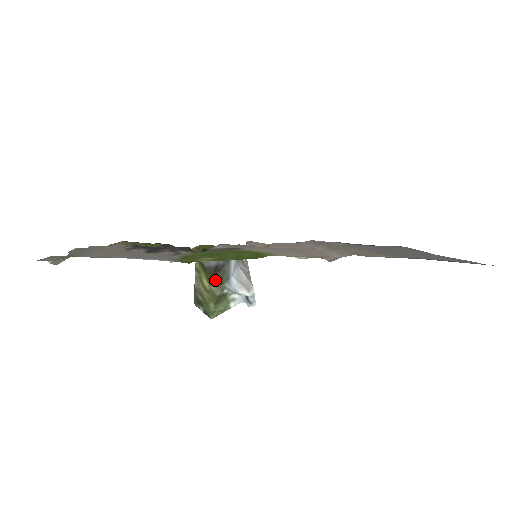
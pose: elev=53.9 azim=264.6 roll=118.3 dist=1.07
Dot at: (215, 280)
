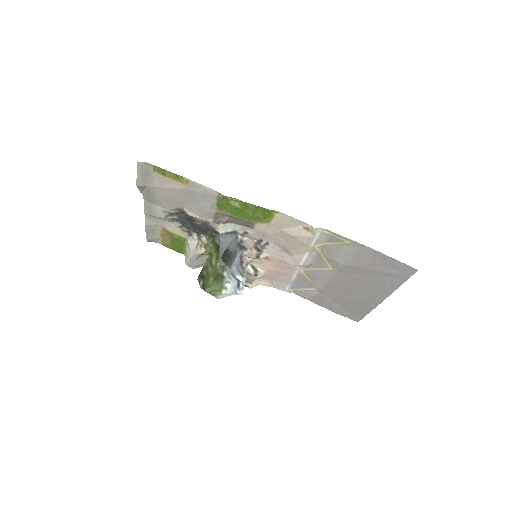
Dot at: (222, 260)
